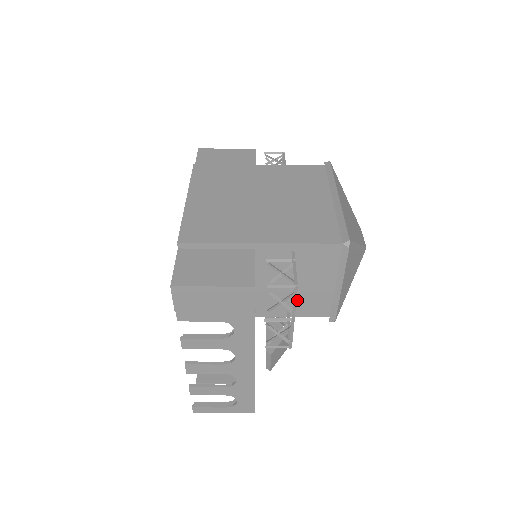
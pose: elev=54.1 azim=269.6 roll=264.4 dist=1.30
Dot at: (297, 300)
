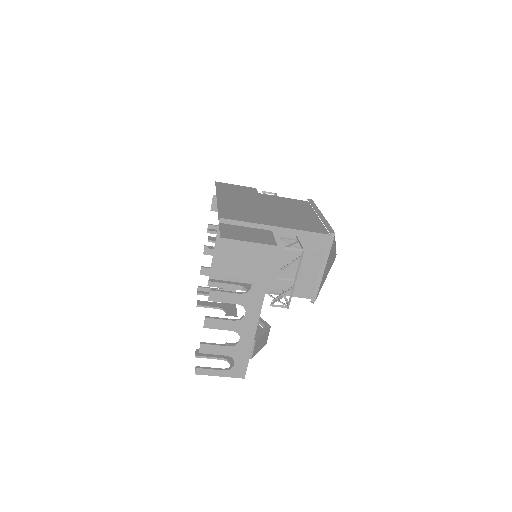
Dot at: occluded
